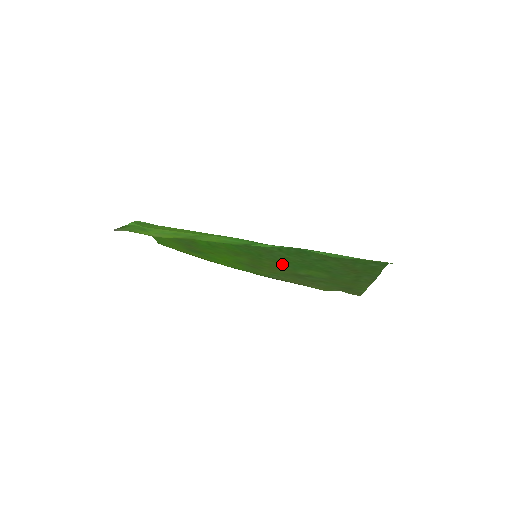
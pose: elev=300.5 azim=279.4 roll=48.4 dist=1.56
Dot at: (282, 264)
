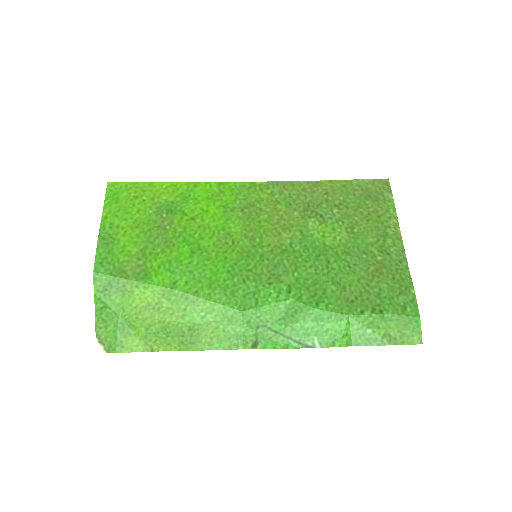
Dot at: (289, 244)
